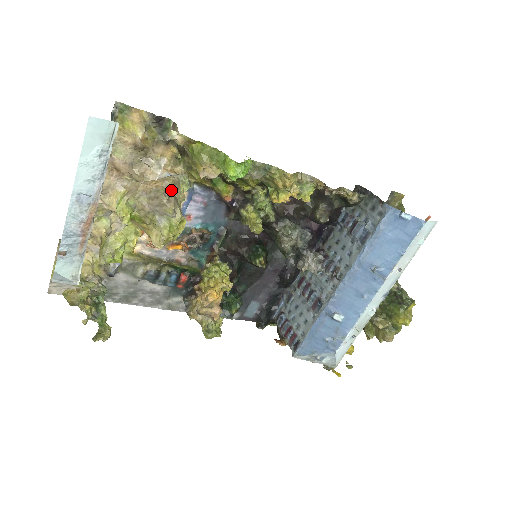
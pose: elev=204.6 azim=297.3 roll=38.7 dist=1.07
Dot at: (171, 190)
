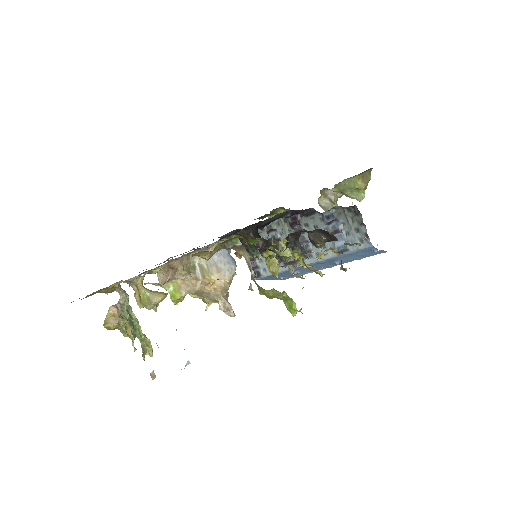
Dot at: (227, 291)
